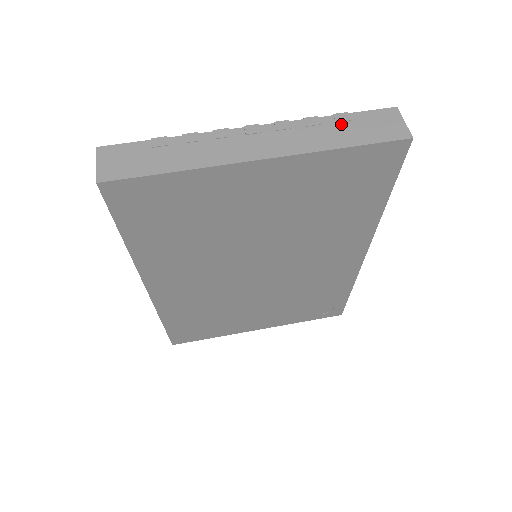
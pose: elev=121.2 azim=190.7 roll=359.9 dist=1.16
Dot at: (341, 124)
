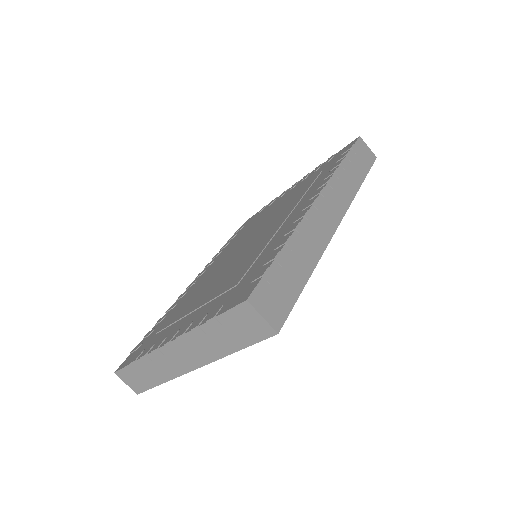
Dot at: (218, 330)
